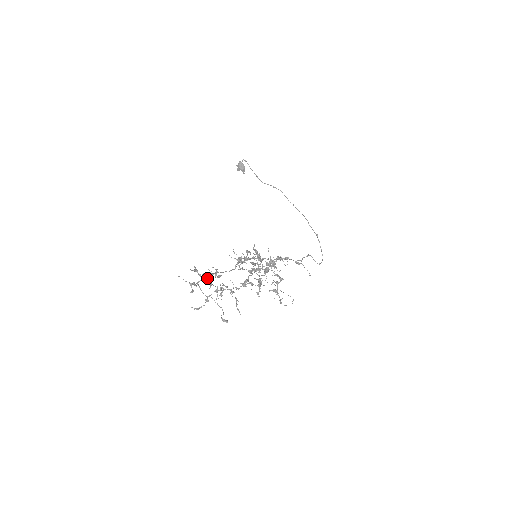
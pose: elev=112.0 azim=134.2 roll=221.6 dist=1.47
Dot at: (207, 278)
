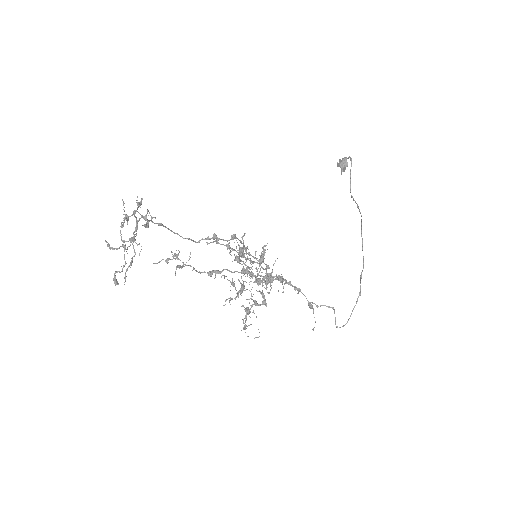
Dot at: (136, 219)
